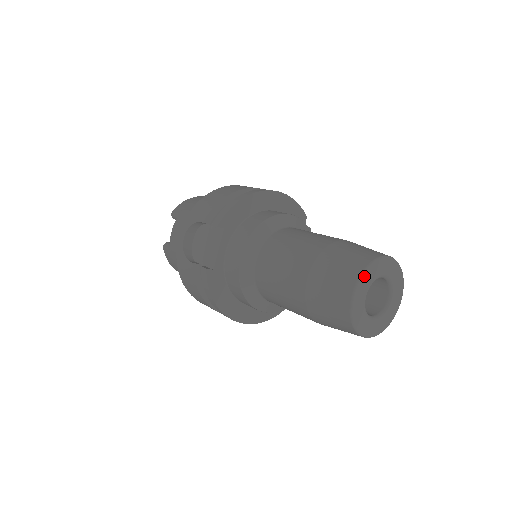
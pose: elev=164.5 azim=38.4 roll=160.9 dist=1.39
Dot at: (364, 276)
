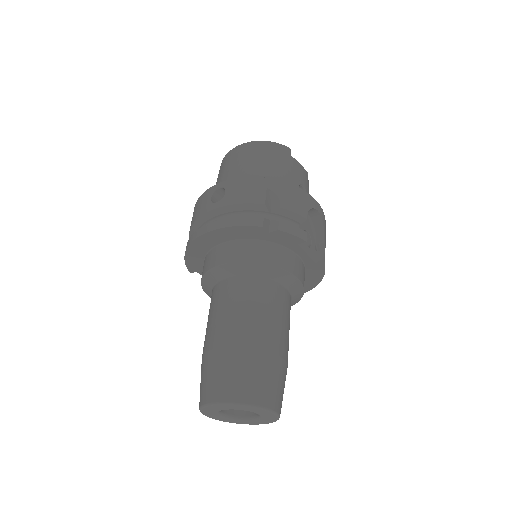
Dot at: (203, 413)
